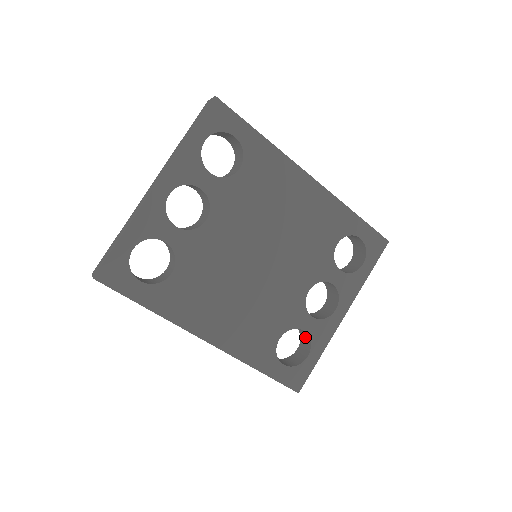
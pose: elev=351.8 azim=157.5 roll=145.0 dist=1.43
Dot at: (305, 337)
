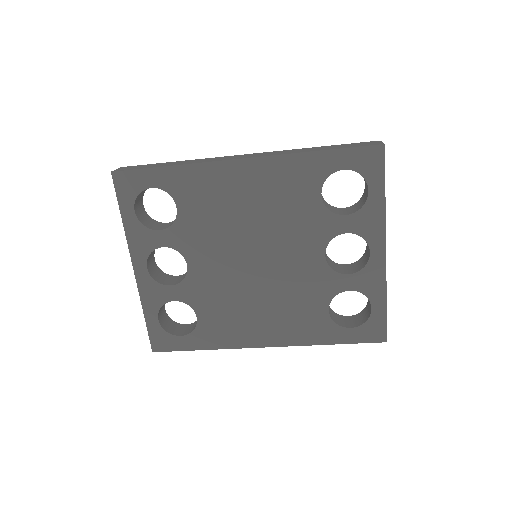
Dot at: occluded
